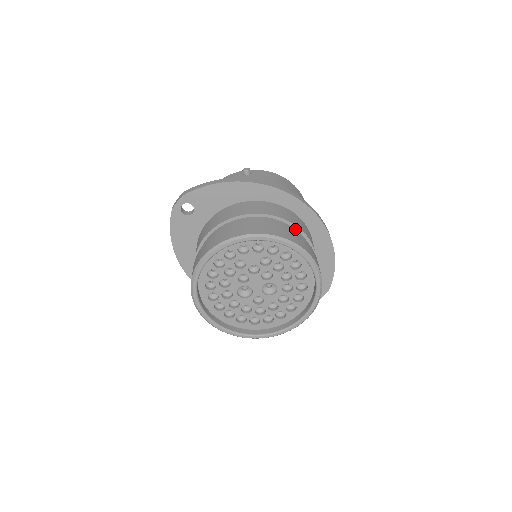
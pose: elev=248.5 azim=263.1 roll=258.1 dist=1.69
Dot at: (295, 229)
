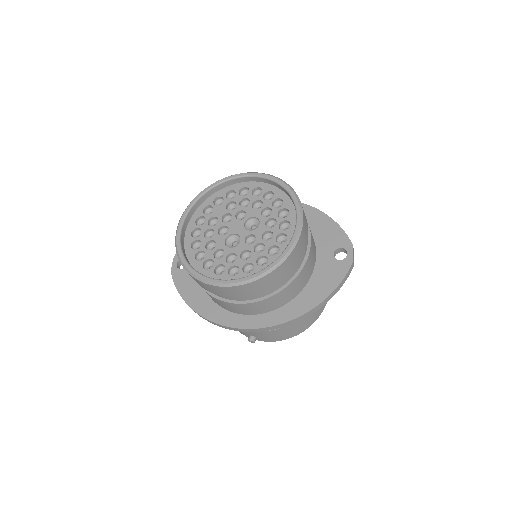
Dot at: occluded
